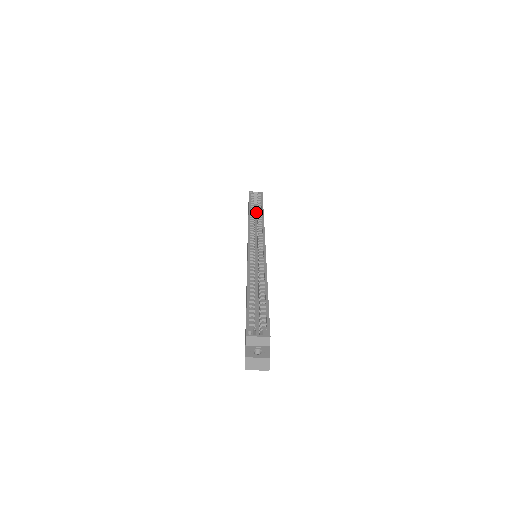
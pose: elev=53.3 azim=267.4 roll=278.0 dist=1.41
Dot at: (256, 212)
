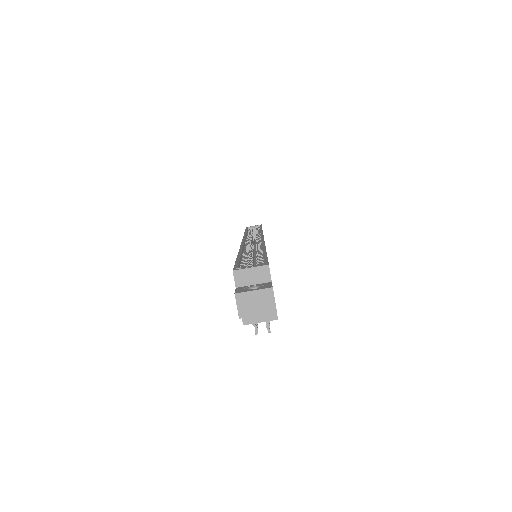
Dot at: occluded
